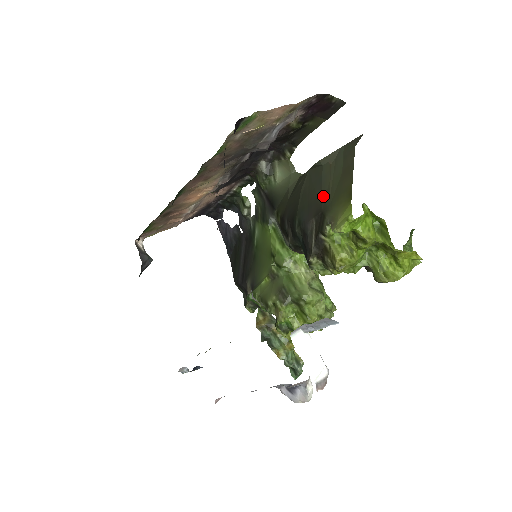
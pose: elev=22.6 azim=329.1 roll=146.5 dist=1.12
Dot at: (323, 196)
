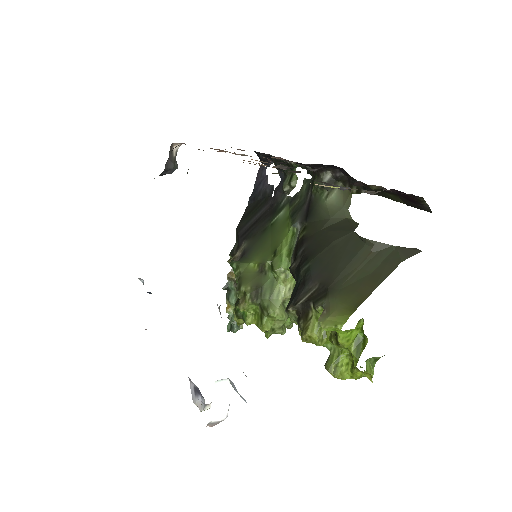
Dot at: (341, 275)
